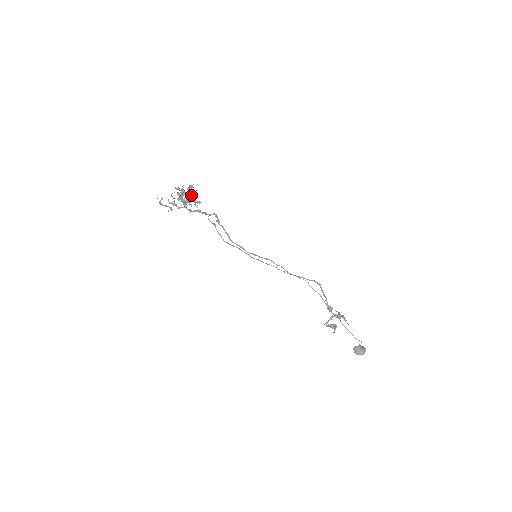
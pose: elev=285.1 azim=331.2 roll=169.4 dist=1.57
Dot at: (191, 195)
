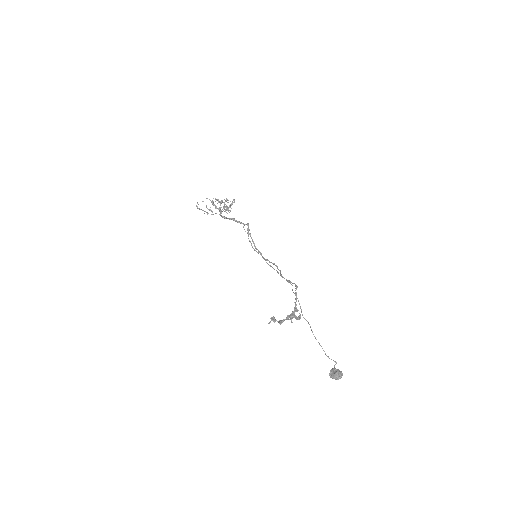
Dot at: (226, 205)
